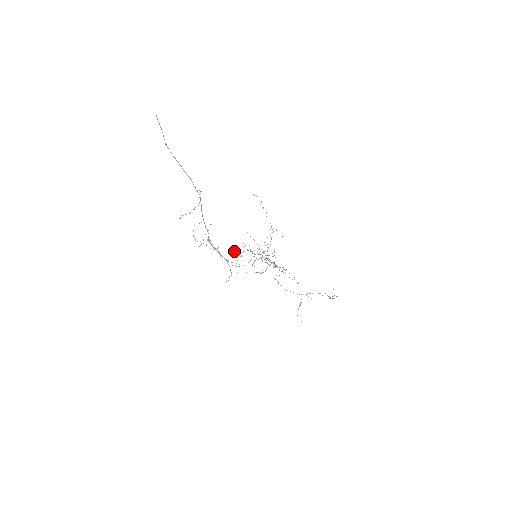
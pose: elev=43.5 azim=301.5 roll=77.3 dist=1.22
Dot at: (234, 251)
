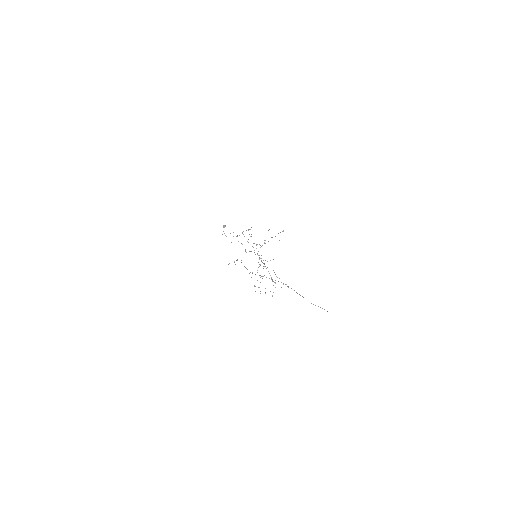
Dot at: occluded
